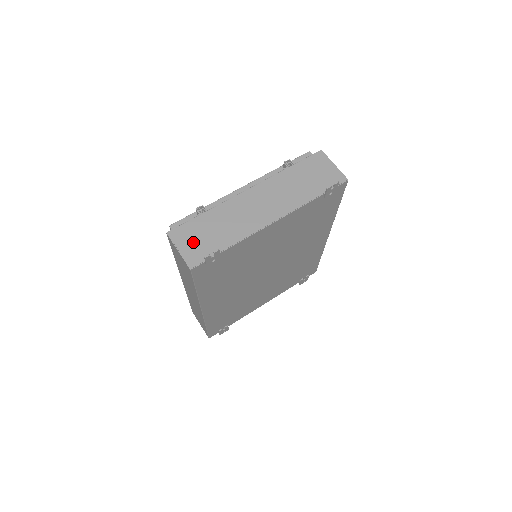
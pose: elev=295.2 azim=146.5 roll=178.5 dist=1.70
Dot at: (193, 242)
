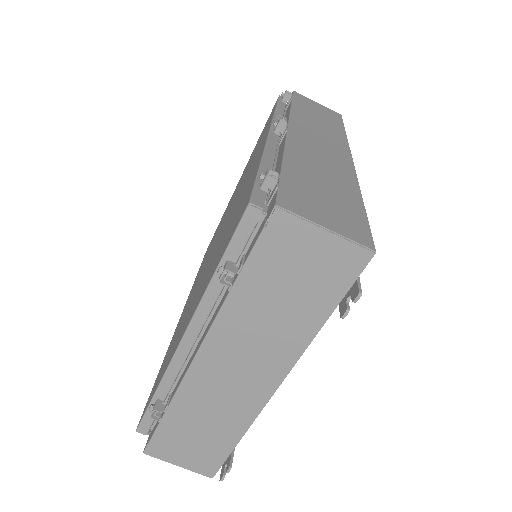
Dot at: (186, 453)
